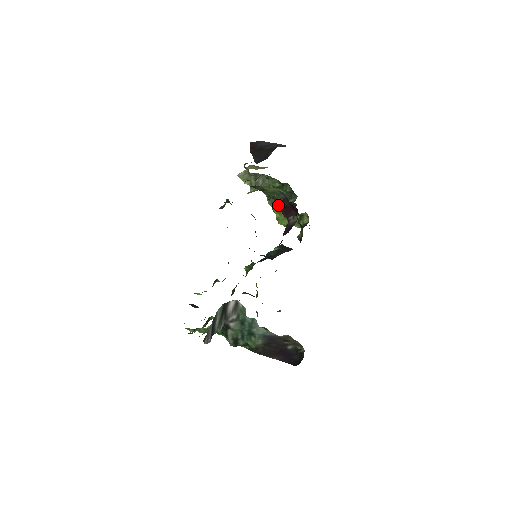
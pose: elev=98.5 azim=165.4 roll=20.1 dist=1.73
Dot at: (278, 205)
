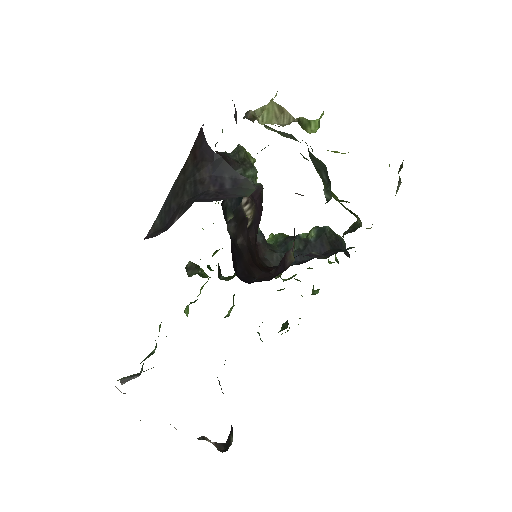
Dot at: occluded
